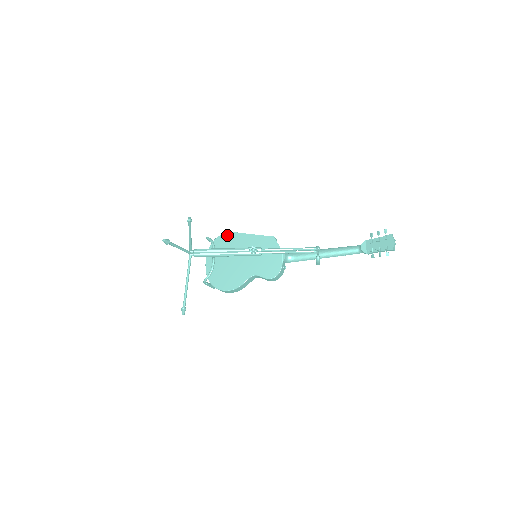
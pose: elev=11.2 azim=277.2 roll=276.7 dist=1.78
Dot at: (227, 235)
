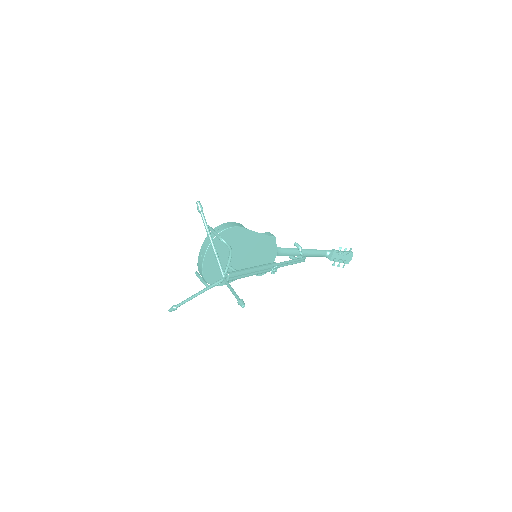
Dot at: (235, 230)
